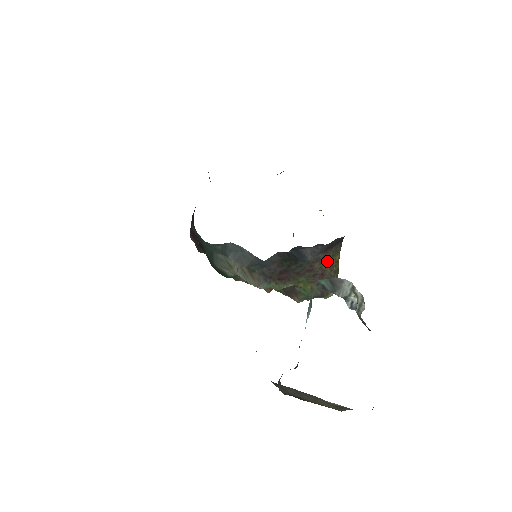
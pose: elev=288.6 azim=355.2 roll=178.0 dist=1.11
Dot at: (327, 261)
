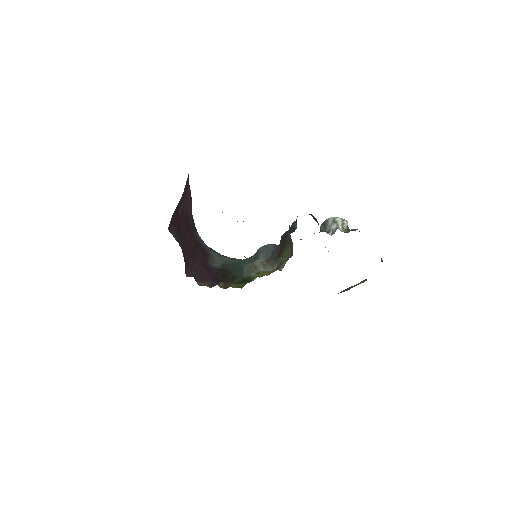
Dot at: occluded
